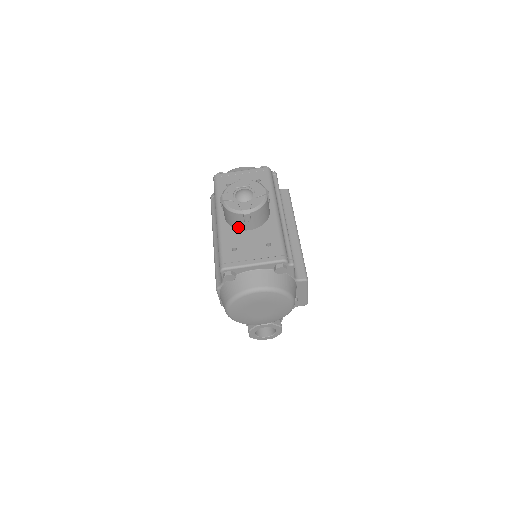
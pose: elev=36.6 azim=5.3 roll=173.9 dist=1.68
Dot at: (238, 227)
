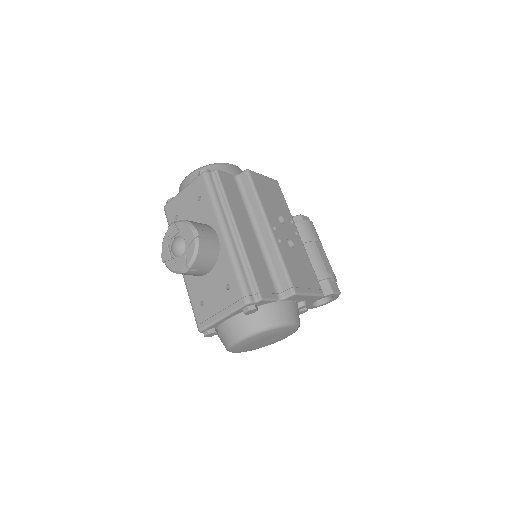
Dot at: (196, 275)
